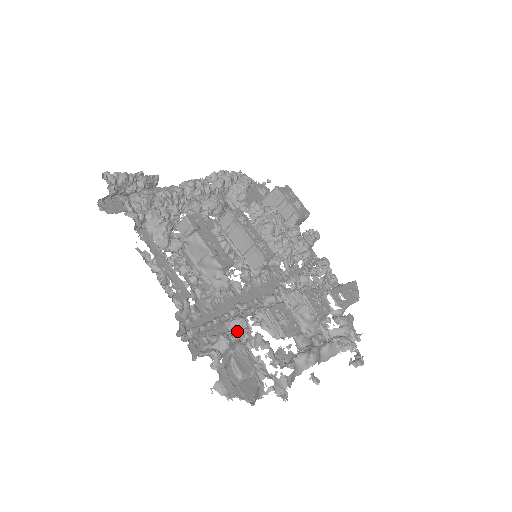
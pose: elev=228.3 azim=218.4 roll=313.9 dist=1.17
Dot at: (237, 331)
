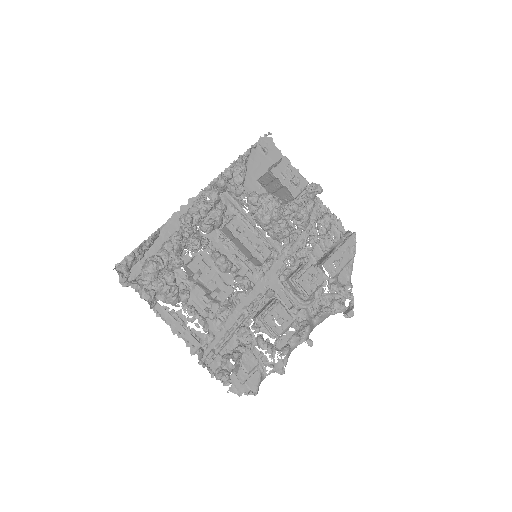
Dot at: (241, 348)
